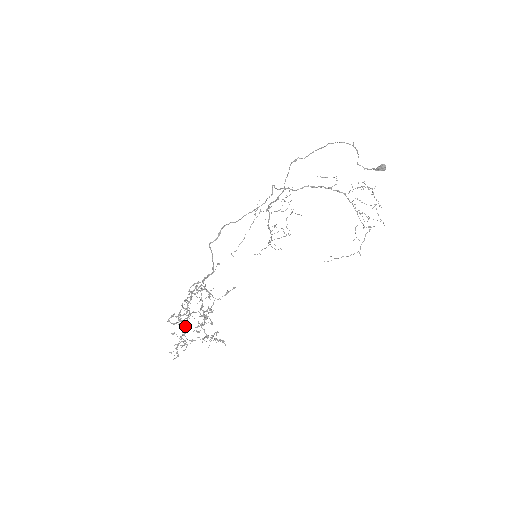
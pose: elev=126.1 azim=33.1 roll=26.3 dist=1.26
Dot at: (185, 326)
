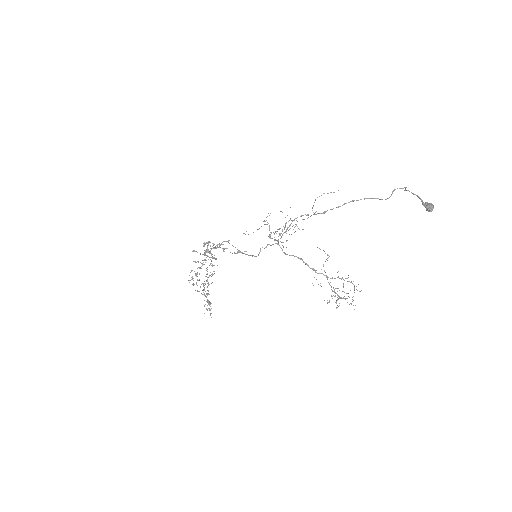
Dot at: (202, 265)
